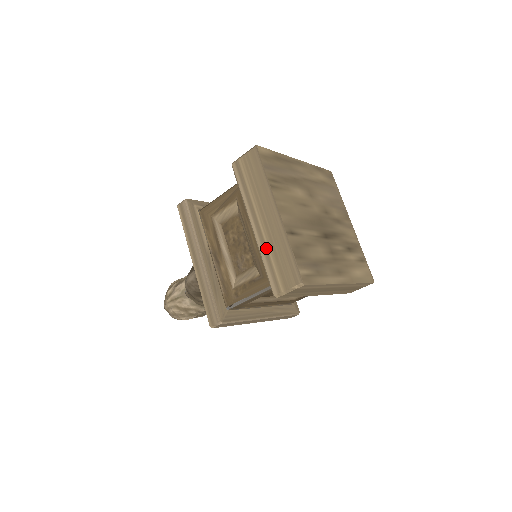
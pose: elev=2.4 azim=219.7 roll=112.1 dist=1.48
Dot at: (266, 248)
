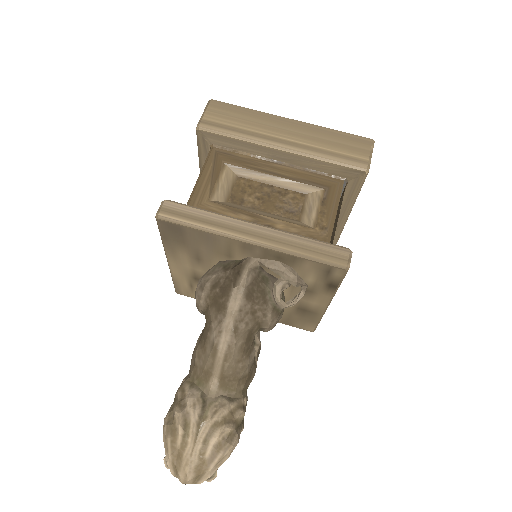
Dot at: (315, 148)
